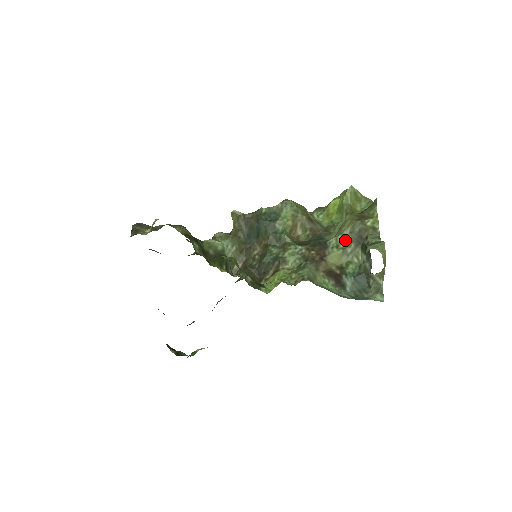
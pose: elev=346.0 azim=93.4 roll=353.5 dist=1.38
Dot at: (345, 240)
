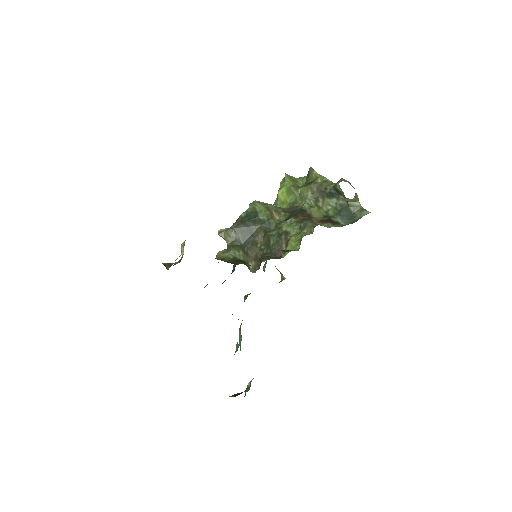
Dot at: (313, 200)
